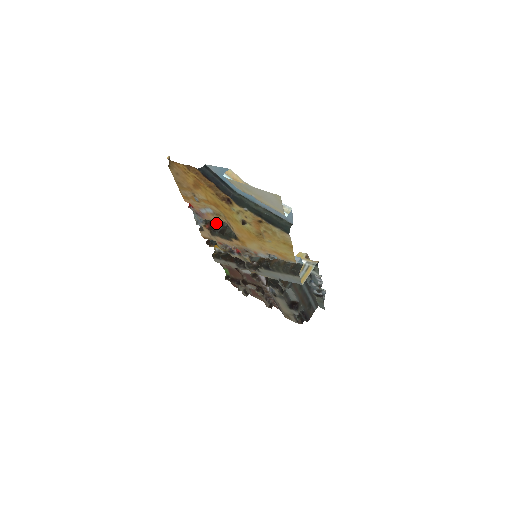
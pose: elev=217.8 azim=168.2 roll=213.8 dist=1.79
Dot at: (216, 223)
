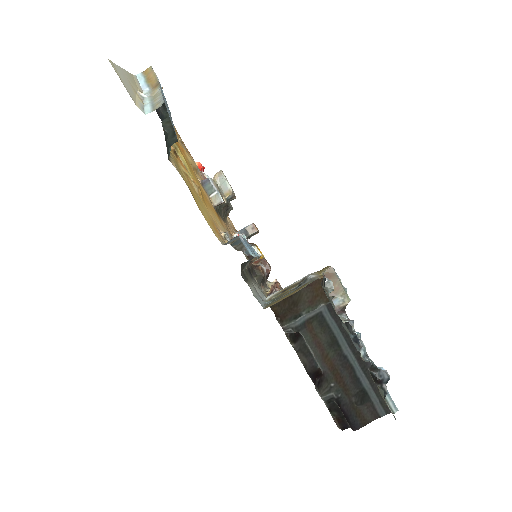
Dot at: occluded
